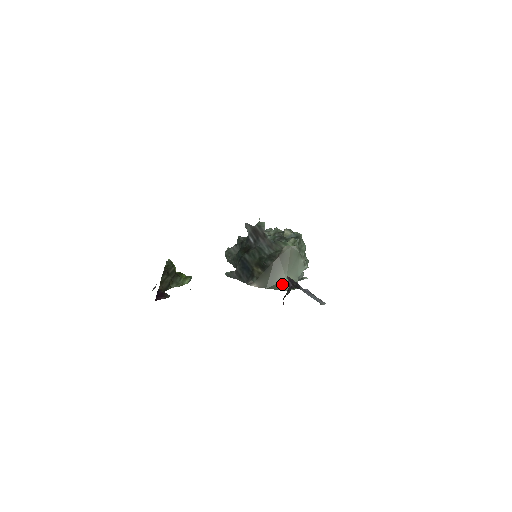
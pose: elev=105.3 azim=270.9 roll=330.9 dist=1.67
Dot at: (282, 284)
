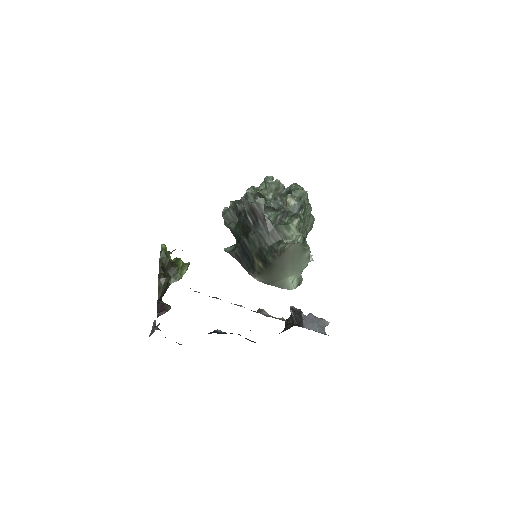
Dot at: (285, 282)
